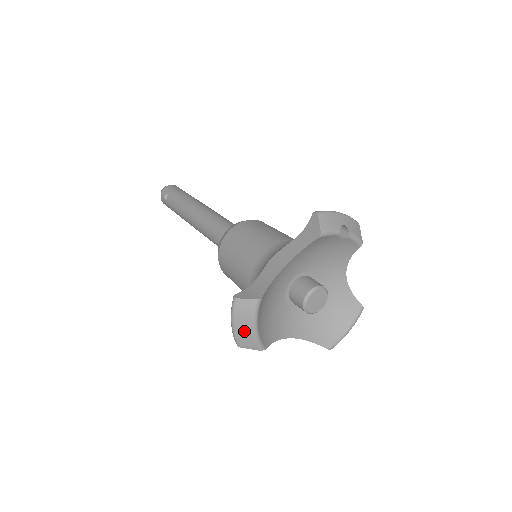
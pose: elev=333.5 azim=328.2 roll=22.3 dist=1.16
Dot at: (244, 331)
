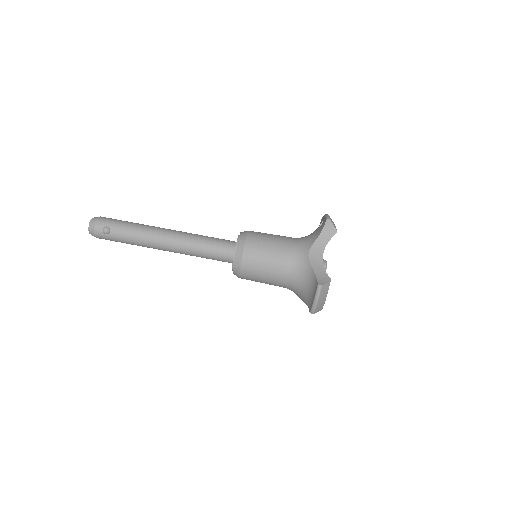
Dot at: (321, 303)
